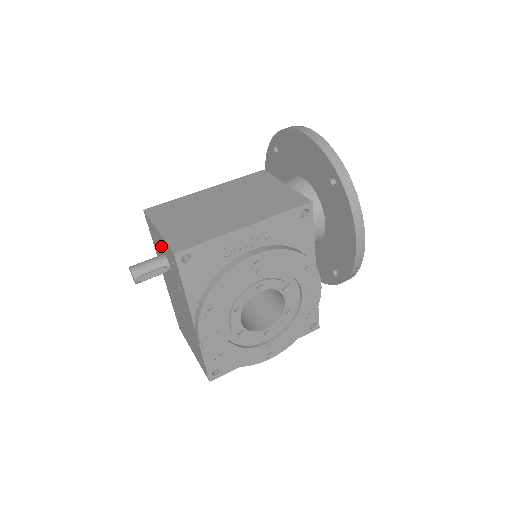
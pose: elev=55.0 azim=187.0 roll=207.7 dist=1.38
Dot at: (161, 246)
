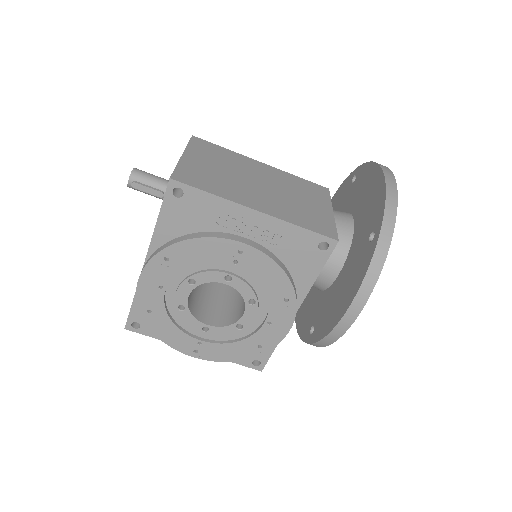
Dot at: occluded
